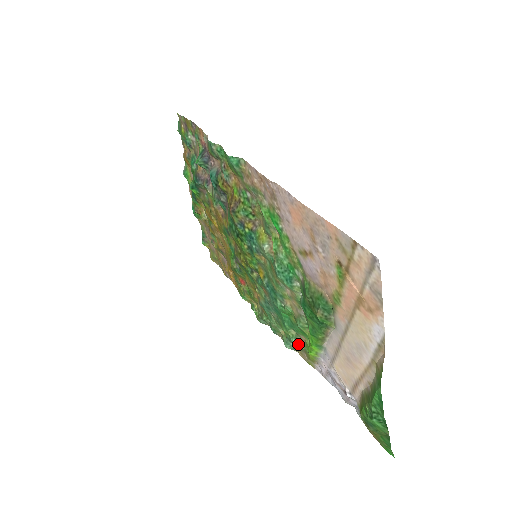
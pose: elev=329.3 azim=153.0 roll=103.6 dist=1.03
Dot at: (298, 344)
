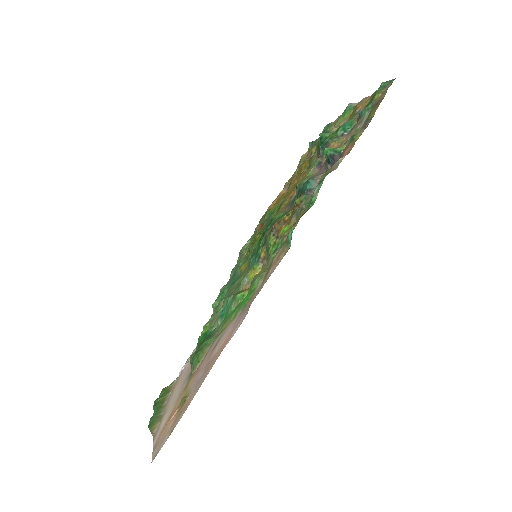
Dot at: (213, 310)
